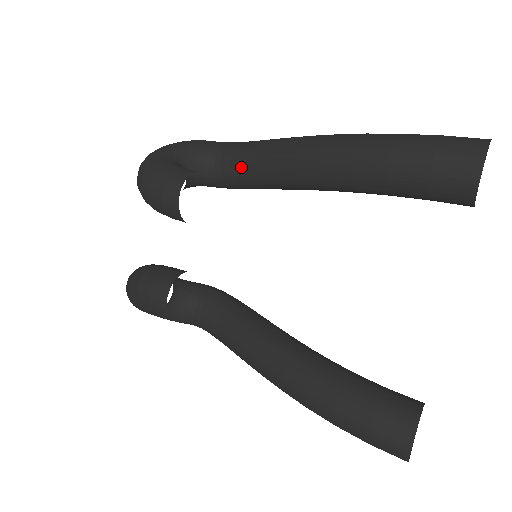
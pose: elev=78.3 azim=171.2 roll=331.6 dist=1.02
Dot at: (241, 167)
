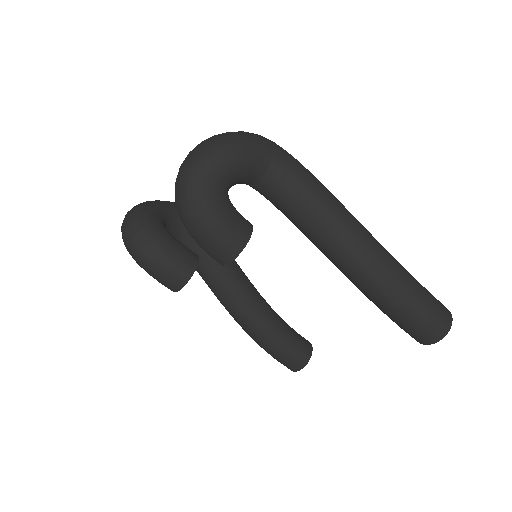
Dot at: (283, 207)
